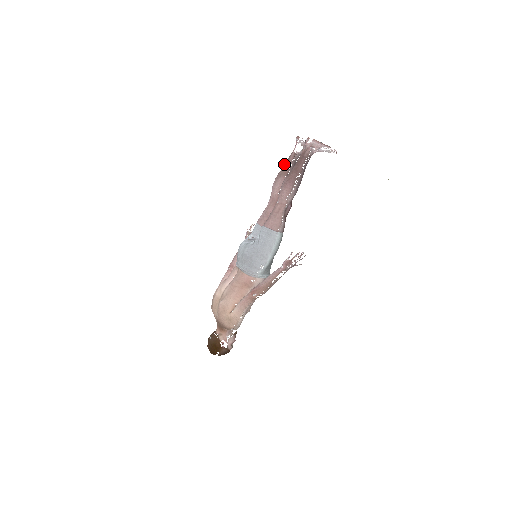
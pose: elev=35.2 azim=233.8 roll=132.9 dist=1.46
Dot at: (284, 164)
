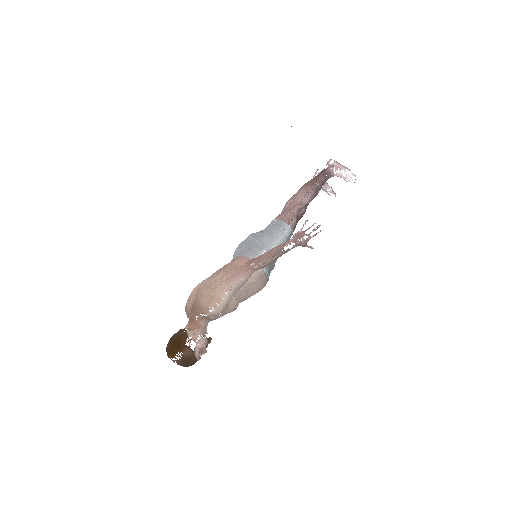
Dot at: occluded
